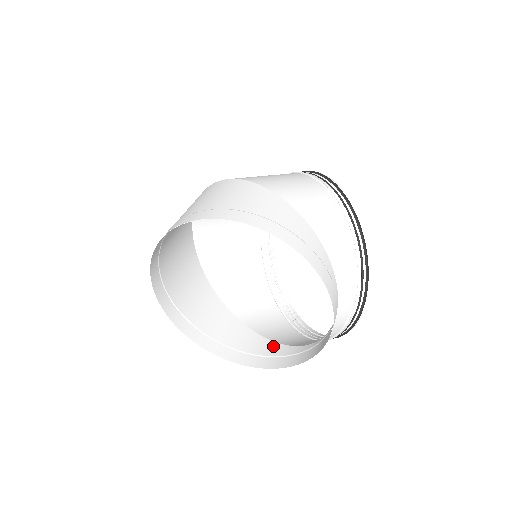
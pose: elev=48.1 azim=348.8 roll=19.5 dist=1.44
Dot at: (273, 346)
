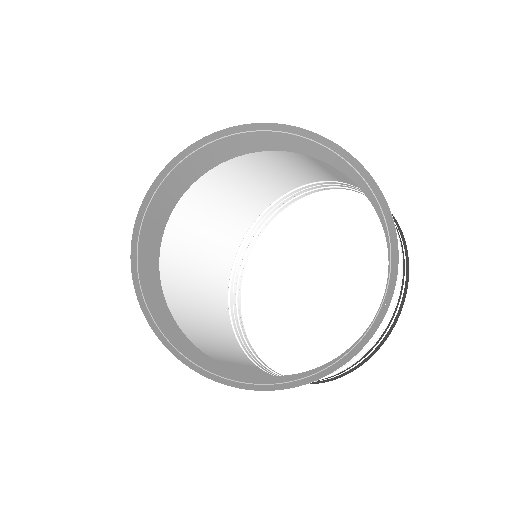
Dot at: (280, 377)
